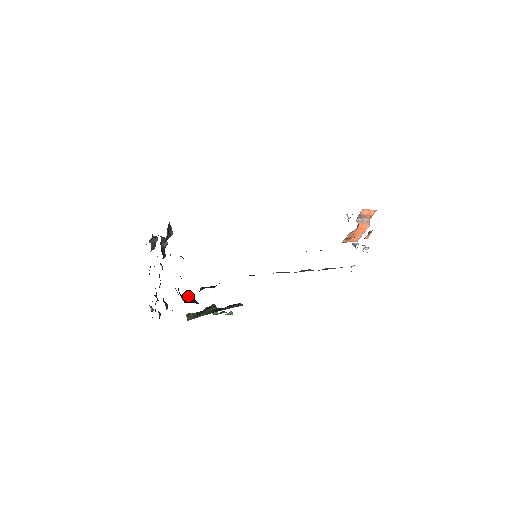
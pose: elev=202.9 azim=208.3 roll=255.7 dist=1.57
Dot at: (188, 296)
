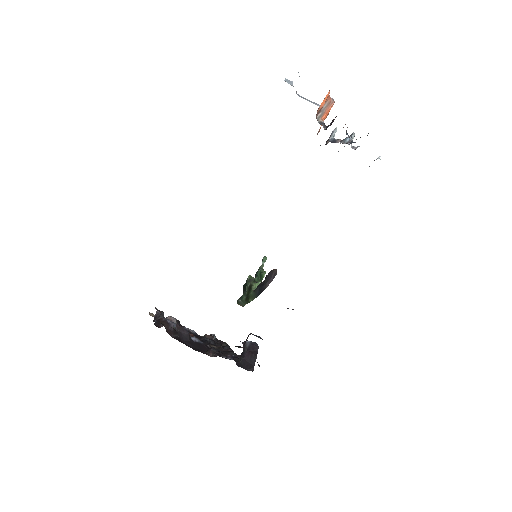
Dot at: (242, 343)
